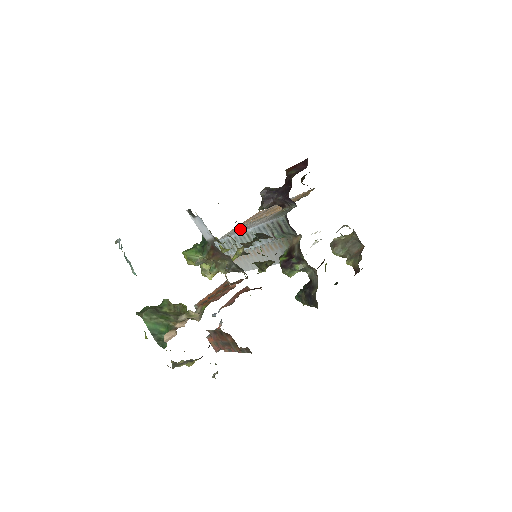
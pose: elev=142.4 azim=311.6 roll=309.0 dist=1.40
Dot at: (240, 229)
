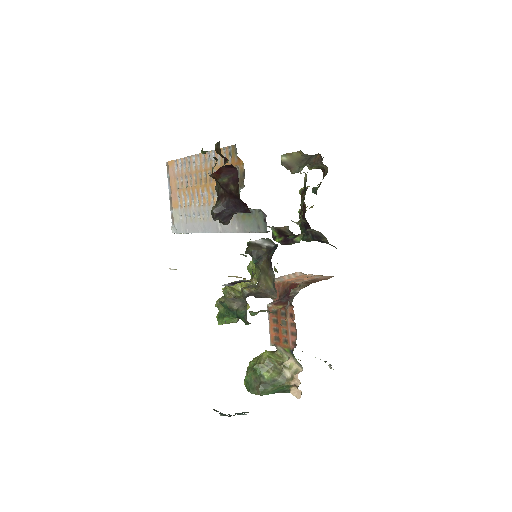
Dot at: (196, 221)
